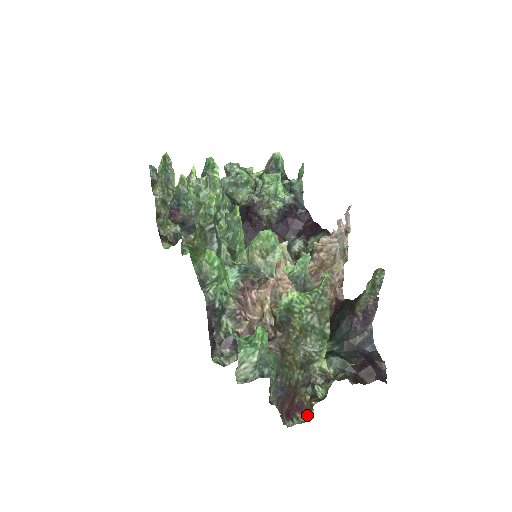
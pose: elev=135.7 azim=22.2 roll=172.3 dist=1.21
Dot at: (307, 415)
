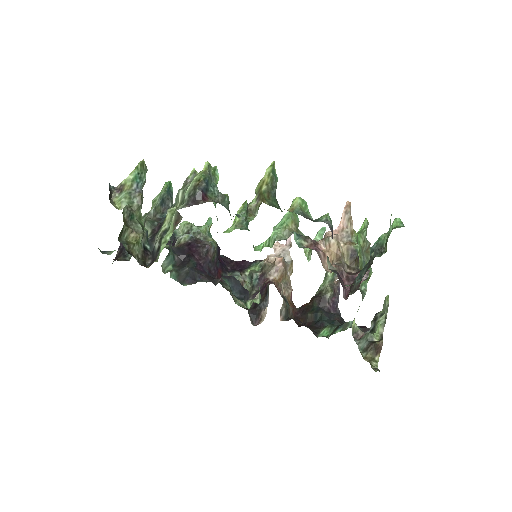
Dot at: (374, 366)
